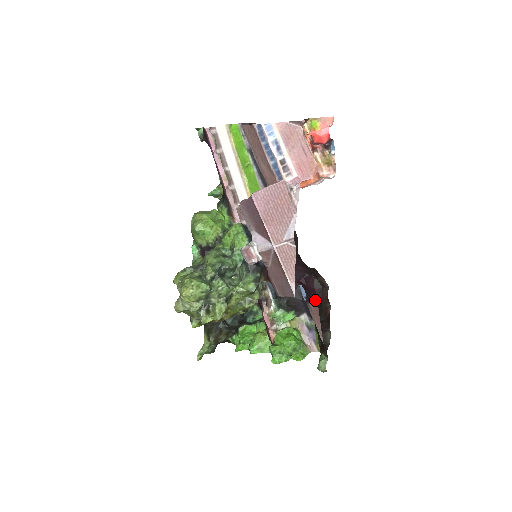
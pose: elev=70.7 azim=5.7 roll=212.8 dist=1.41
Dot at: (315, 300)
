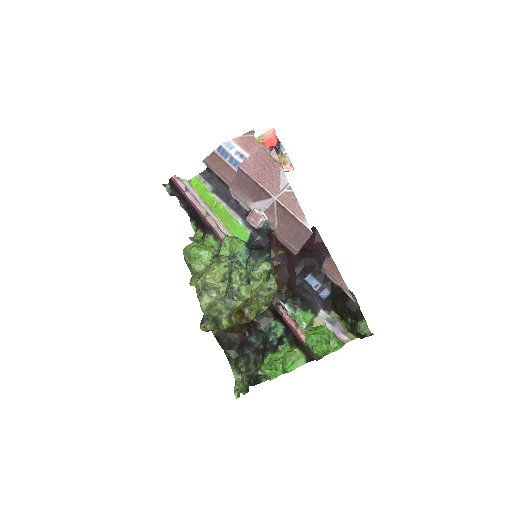
Dot at: (328, 256)
